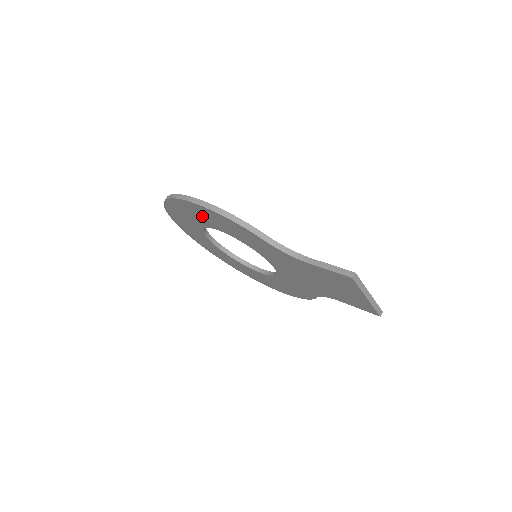
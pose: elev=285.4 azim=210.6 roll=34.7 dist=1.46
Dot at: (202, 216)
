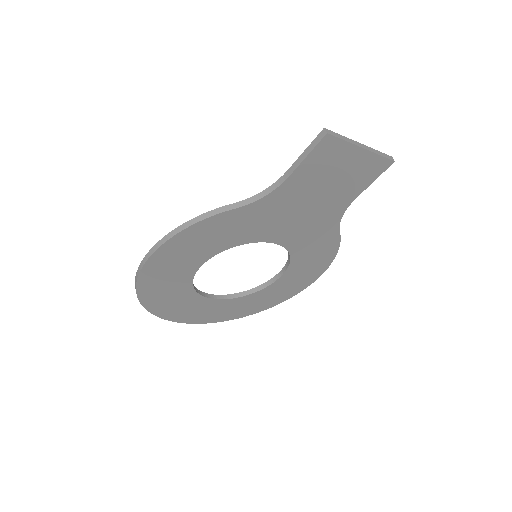
Dot at: (175, 266)
